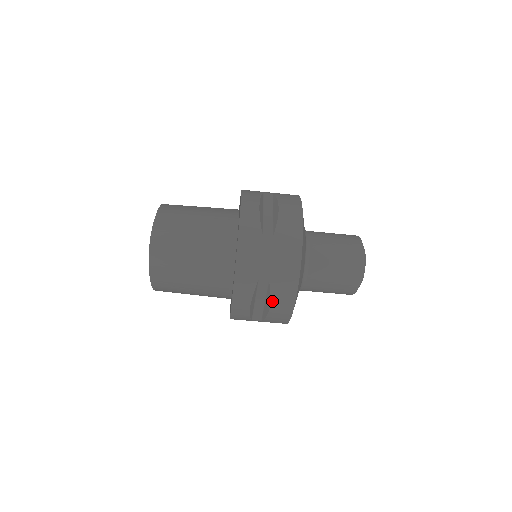
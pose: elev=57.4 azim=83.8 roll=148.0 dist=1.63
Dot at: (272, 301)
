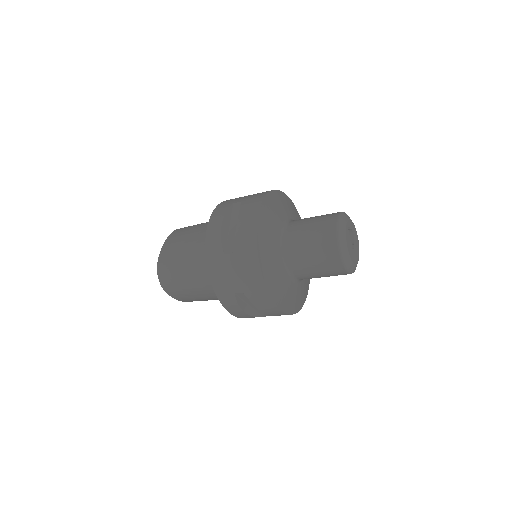
Dot at: (257, 306)
